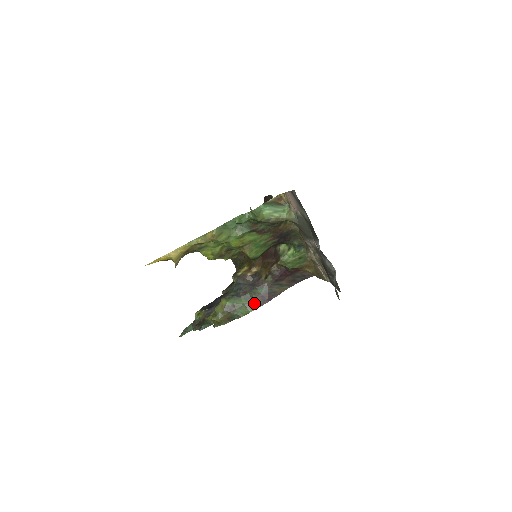
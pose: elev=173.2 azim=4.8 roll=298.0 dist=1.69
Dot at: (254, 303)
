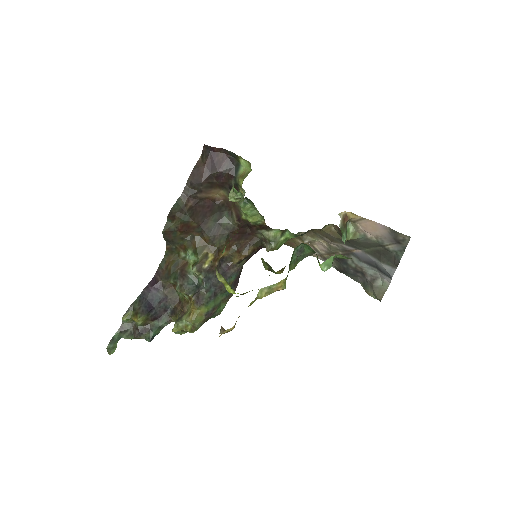
Dot at: (229, 294)
